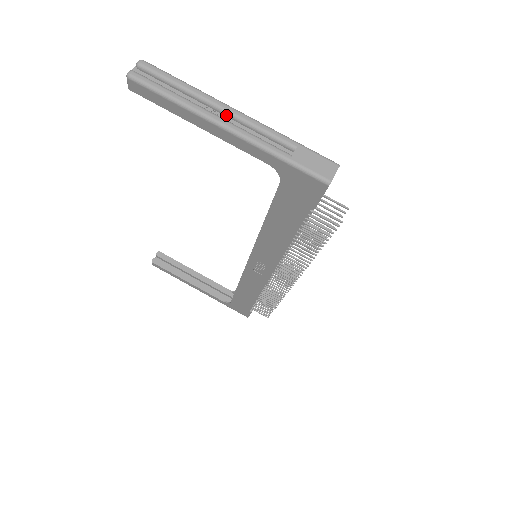
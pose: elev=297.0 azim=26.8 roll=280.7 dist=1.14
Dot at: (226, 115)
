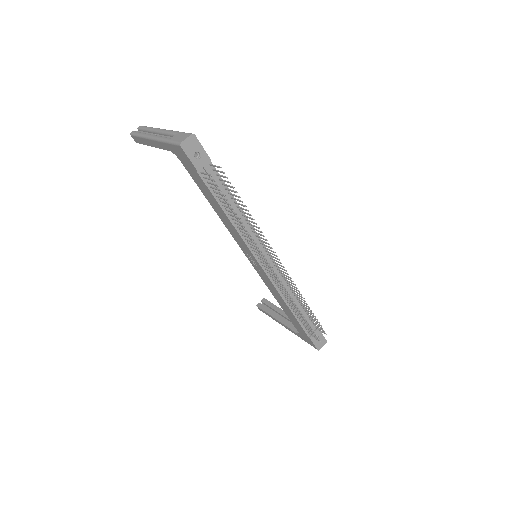
Dot at: (158, 134)
